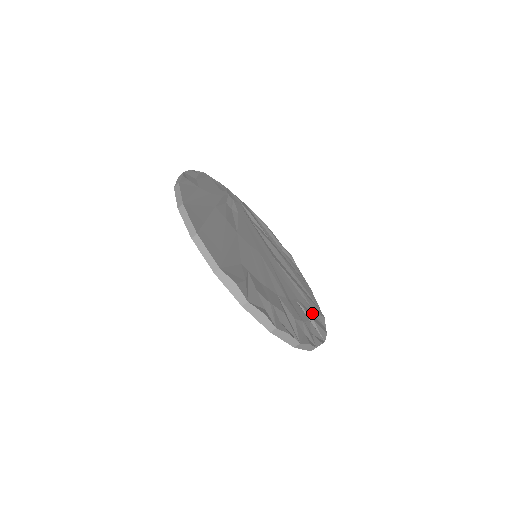
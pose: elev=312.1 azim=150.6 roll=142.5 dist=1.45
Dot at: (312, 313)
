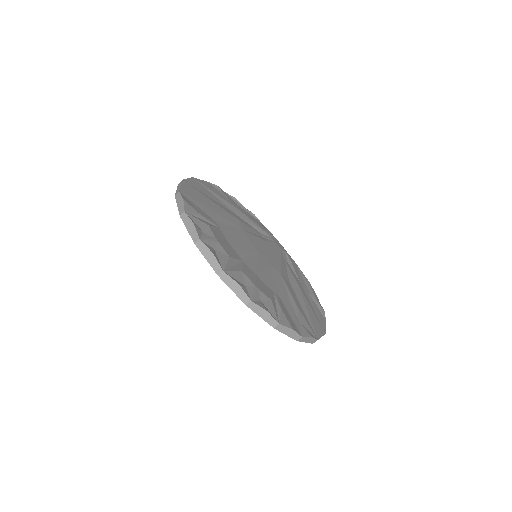
Dot at: (292, 317)
